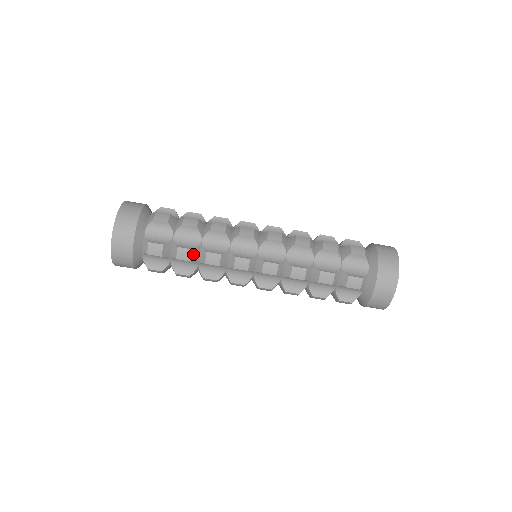
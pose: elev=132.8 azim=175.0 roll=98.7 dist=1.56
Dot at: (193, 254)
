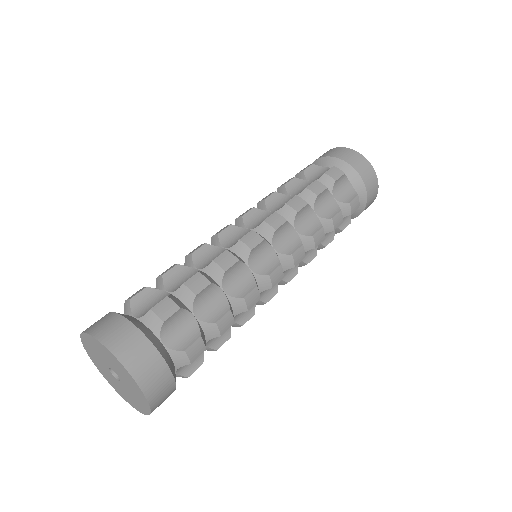
Dot at: (232, 313)
